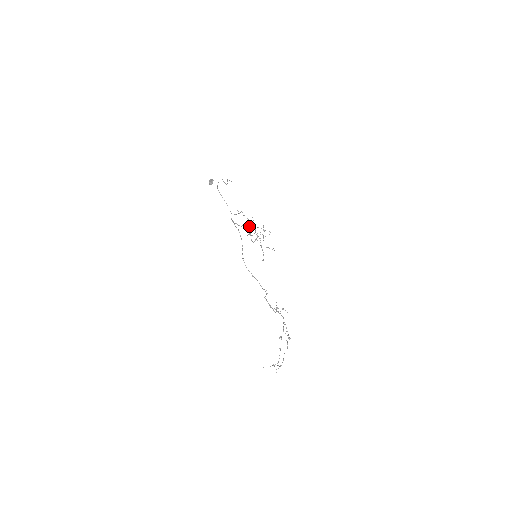
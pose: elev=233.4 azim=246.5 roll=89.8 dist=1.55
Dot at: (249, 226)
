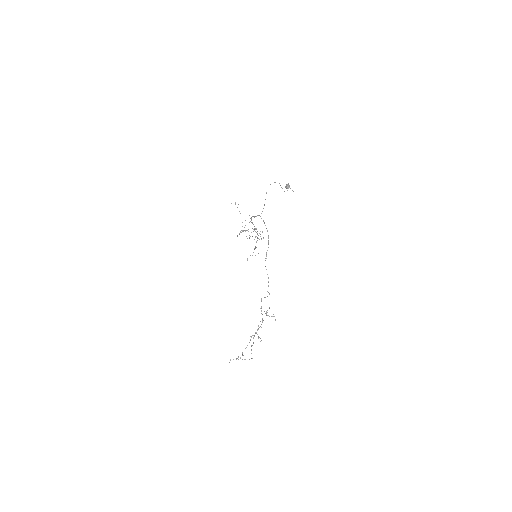
Dot at: occluded
